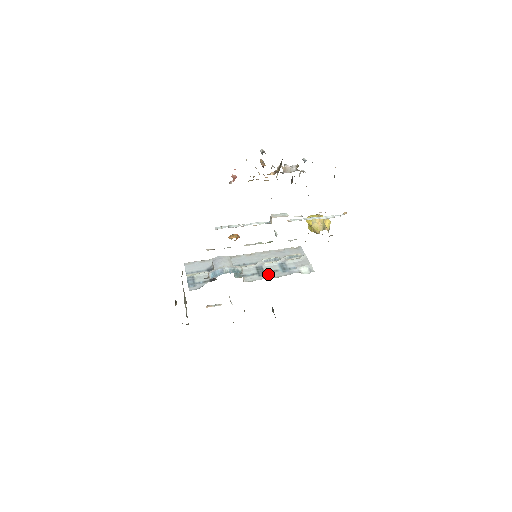
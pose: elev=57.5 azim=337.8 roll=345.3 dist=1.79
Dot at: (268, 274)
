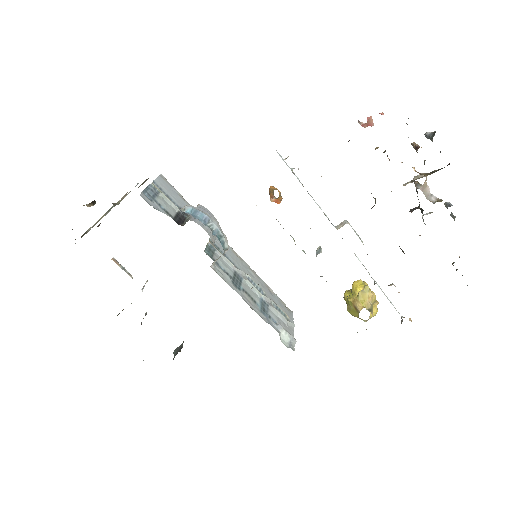
Dot at: (244, 293)
